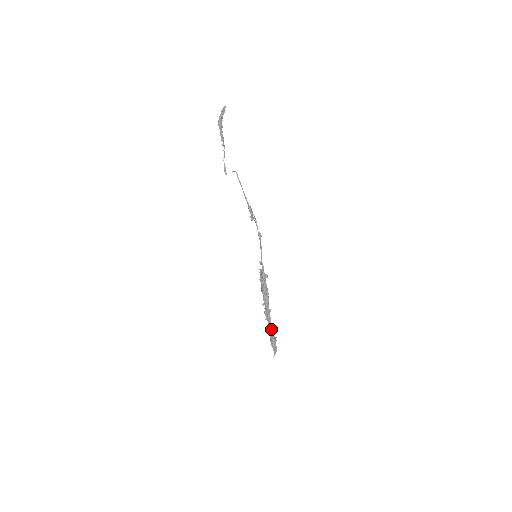
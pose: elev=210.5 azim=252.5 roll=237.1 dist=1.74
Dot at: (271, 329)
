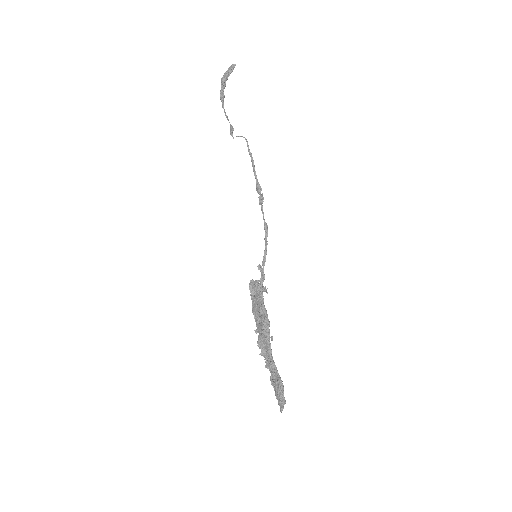
Dot at: (274, 367)
